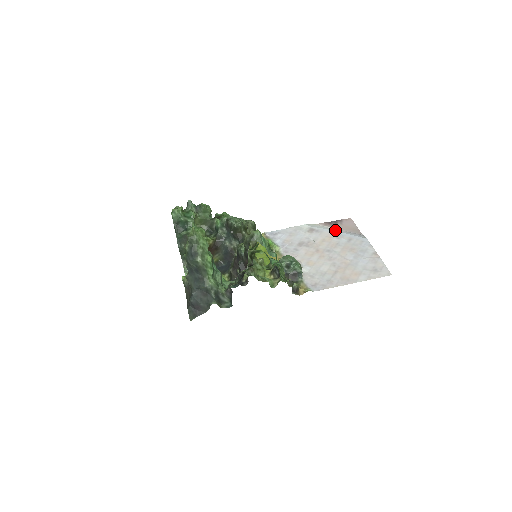
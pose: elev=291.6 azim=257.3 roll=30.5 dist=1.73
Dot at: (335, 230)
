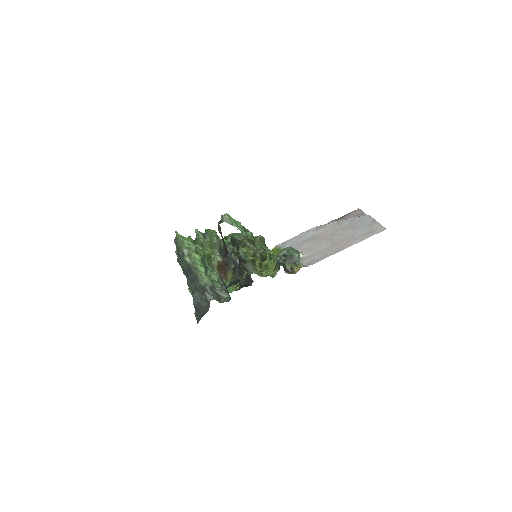
Dot at: occluded
